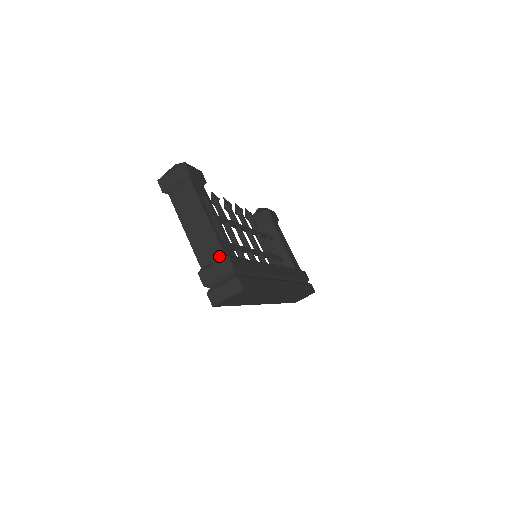
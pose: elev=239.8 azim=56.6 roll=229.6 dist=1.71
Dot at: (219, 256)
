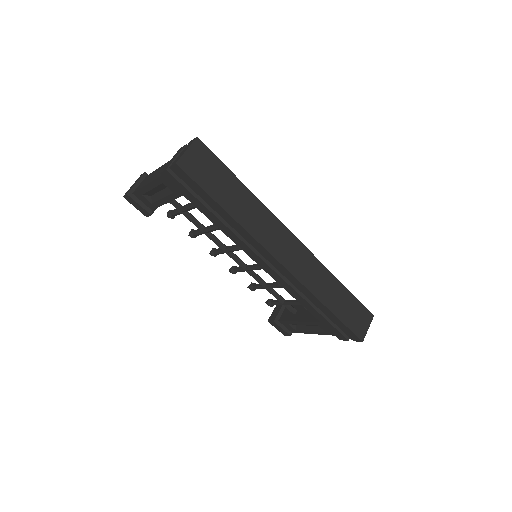
Dot at: occluded
